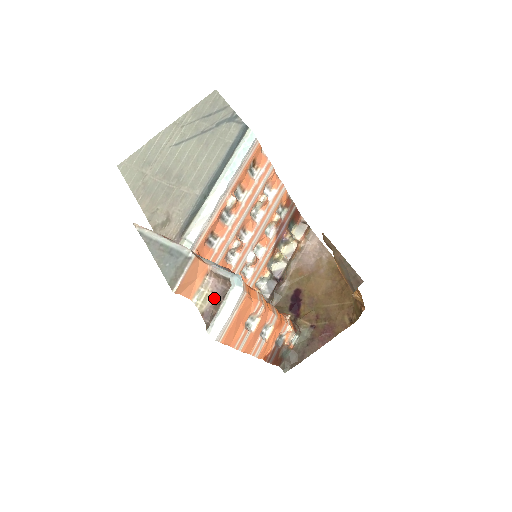
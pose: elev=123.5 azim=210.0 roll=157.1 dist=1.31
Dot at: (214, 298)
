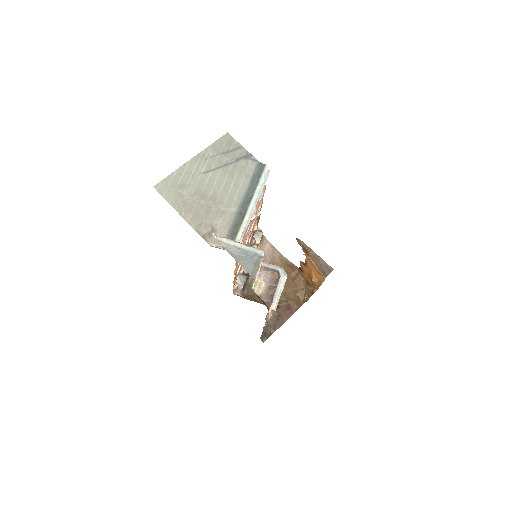
Dot at: (267, 284)
